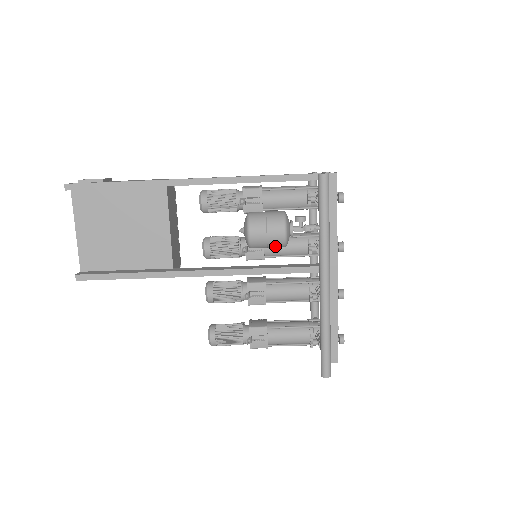
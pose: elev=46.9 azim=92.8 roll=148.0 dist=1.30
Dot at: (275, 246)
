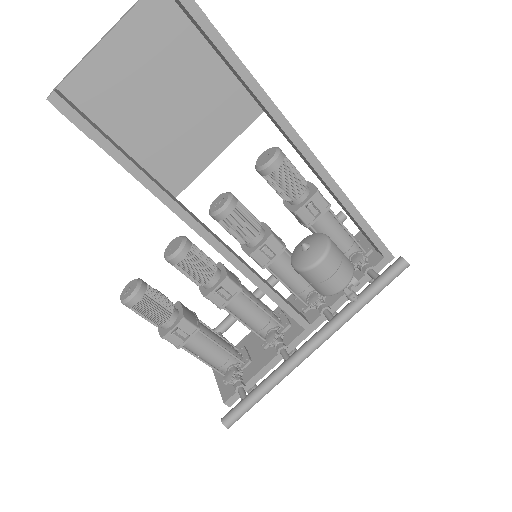
Dot at: (318, 289)
